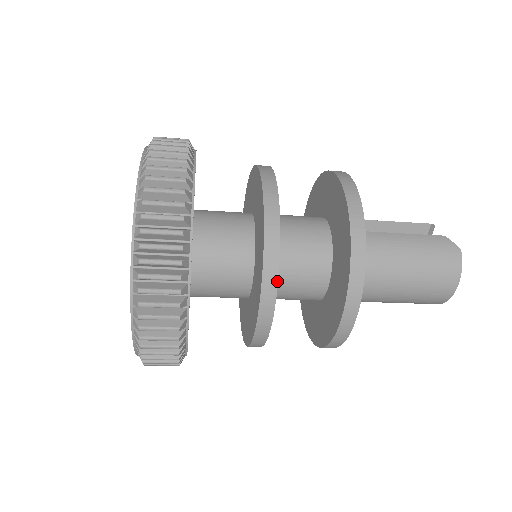
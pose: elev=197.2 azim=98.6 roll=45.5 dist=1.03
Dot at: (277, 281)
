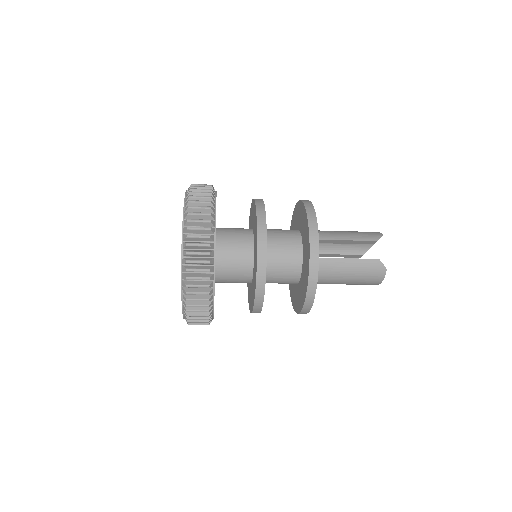
Dot at: (262, 306)
